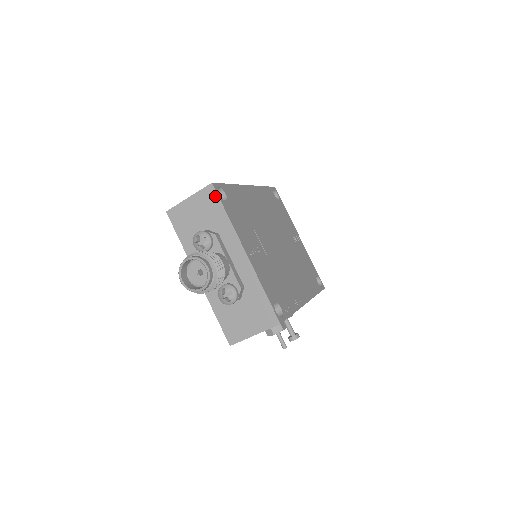
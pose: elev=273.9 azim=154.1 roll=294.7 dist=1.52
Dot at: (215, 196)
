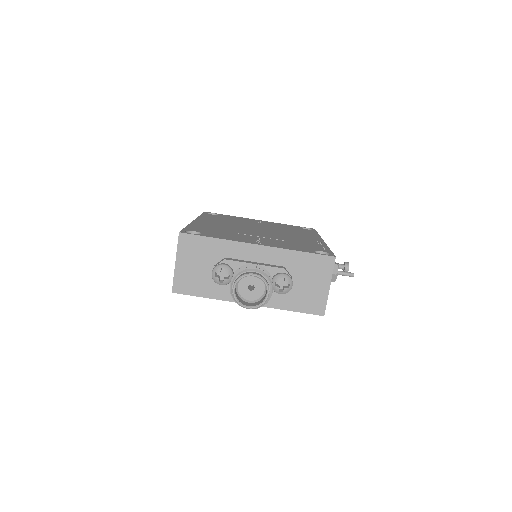
Dot at: (192, 238)
